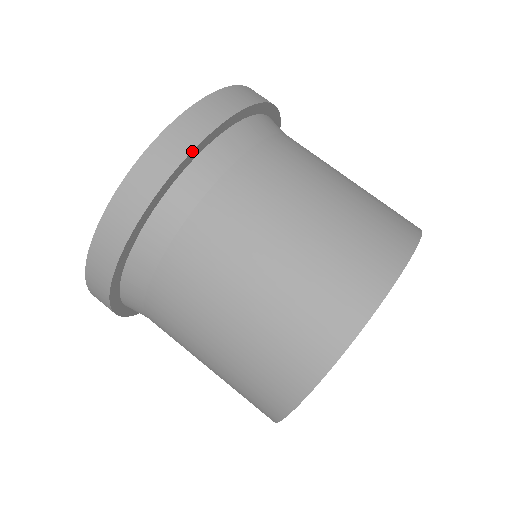
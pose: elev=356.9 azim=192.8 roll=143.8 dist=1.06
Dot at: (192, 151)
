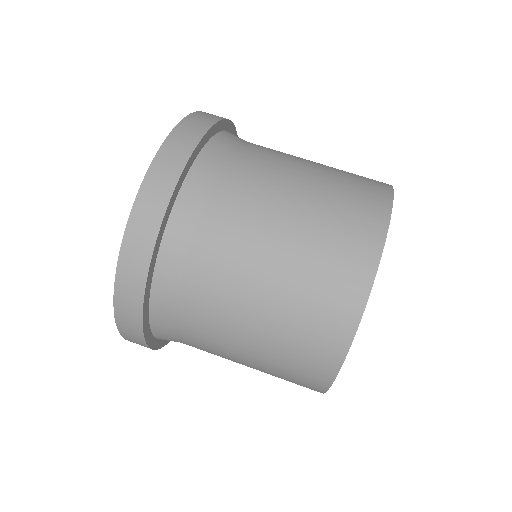
Dot at: (185, 166)
